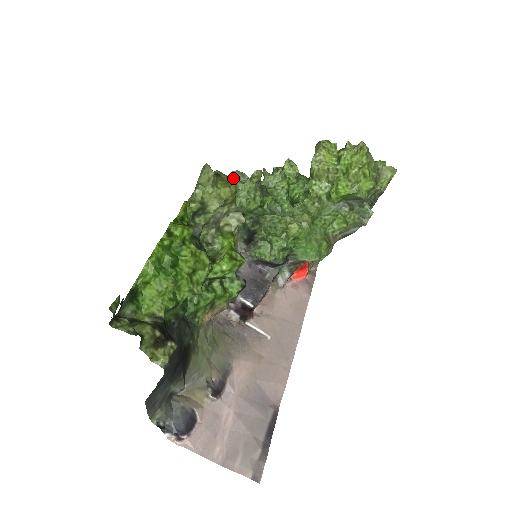
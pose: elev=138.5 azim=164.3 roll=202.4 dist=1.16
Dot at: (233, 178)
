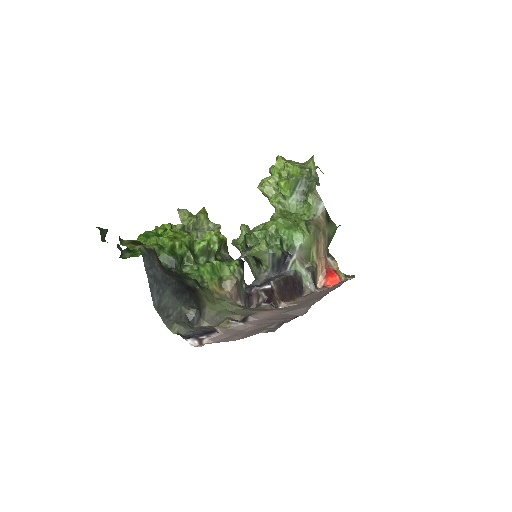
Dot at: (202, 209)
